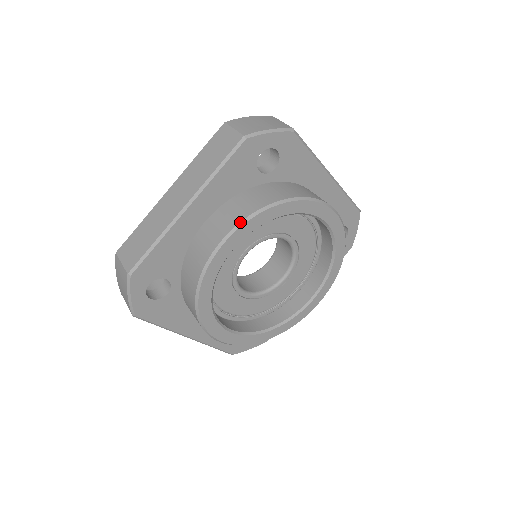
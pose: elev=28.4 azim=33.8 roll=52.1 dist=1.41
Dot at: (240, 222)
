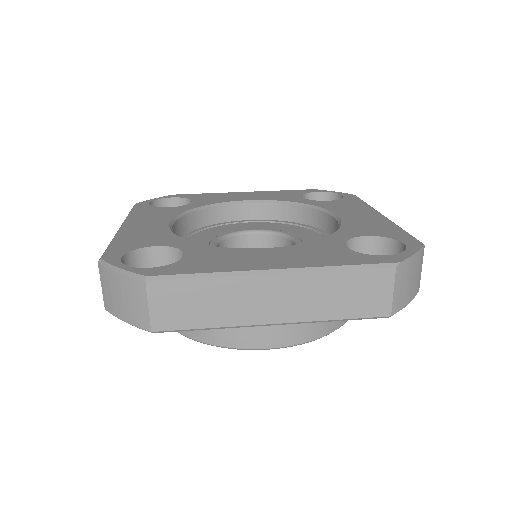
Dot at: occluded
